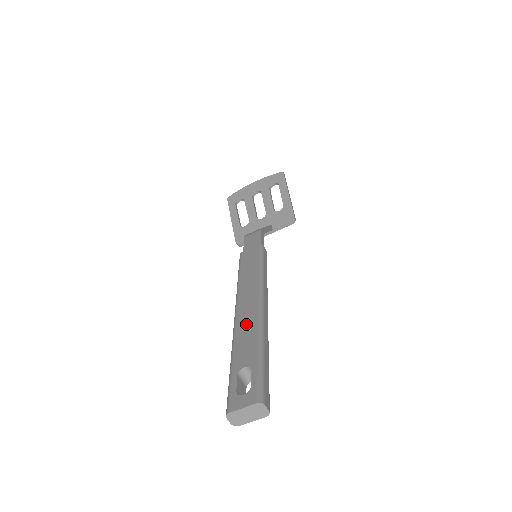
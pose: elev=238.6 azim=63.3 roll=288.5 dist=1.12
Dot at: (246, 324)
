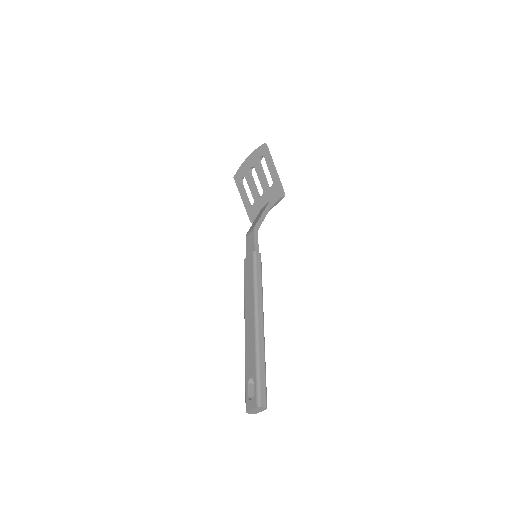
Dot at: (249, 339)
